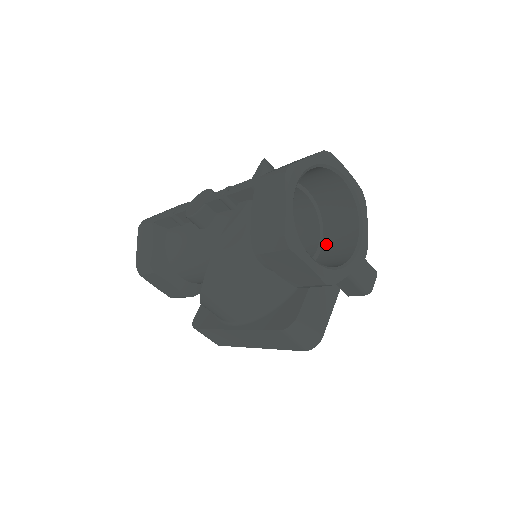
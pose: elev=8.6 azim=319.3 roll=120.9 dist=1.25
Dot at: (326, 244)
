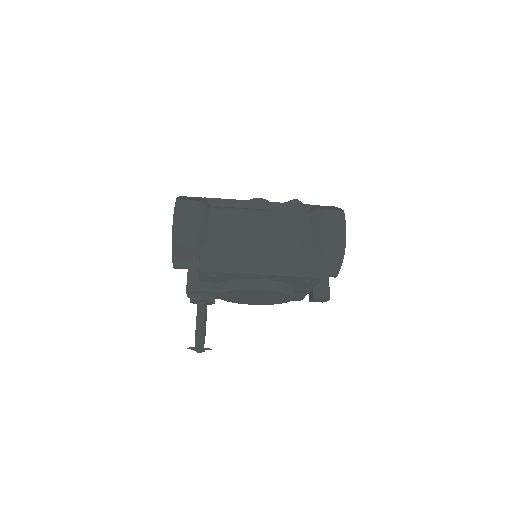
Dot at: occluded
